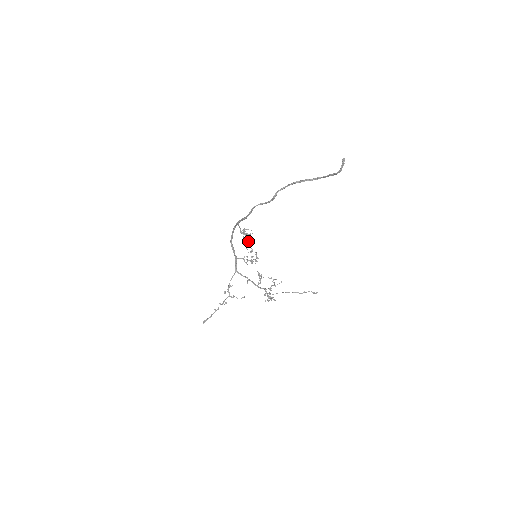
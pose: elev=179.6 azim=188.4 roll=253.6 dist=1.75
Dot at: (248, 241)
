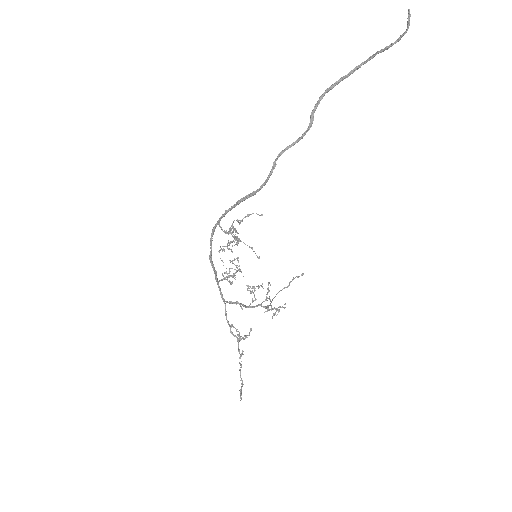
Dot at: (239, 240)
